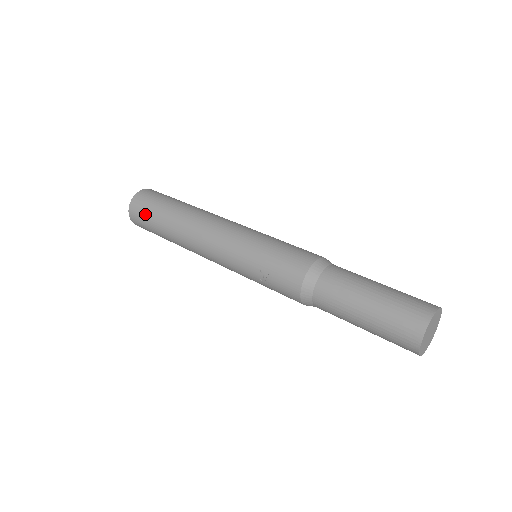
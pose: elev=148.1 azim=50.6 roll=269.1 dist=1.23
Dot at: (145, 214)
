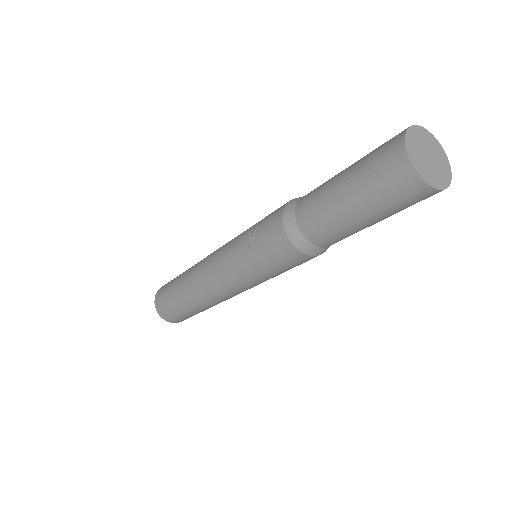
Dot at: (167, 285)
